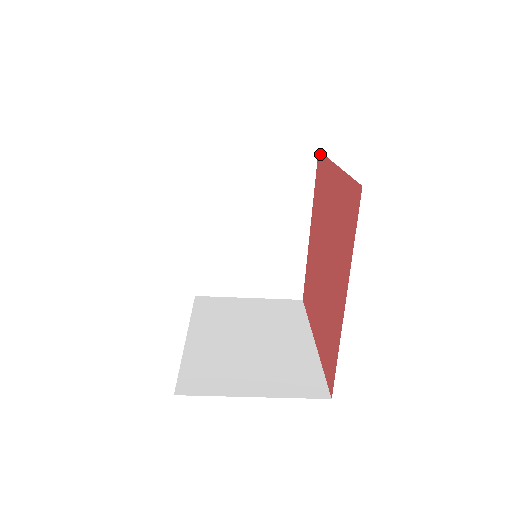
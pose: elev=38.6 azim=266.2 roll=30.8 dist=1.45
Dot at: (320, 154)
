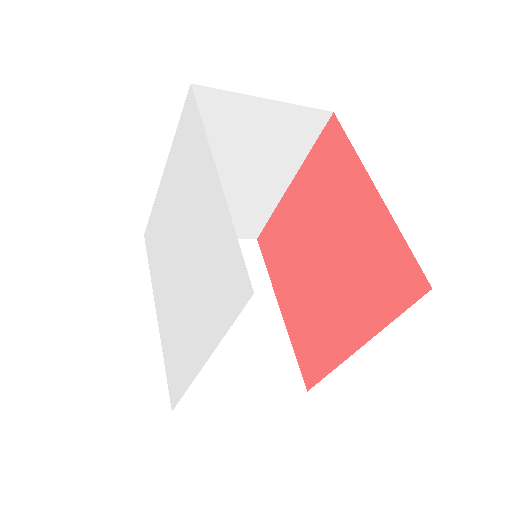
Dot at: (338, 124)
